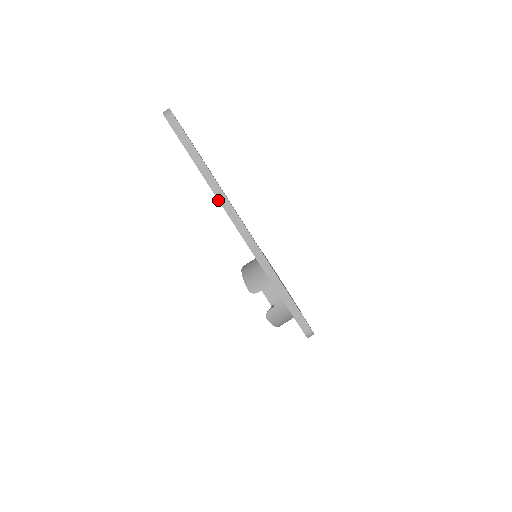
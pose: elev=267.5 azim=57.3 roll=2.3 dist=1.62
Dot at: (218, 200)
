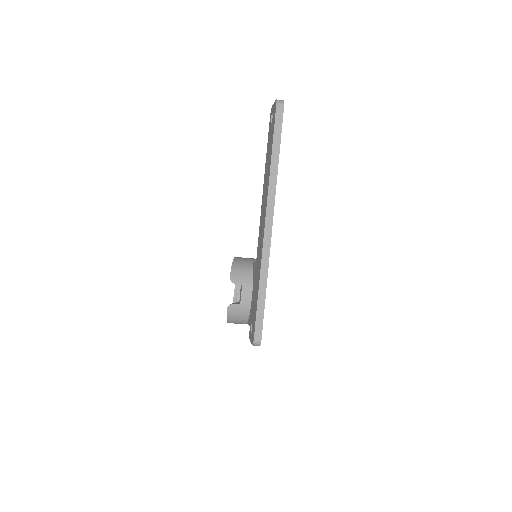
Dot at: (268, 193)
